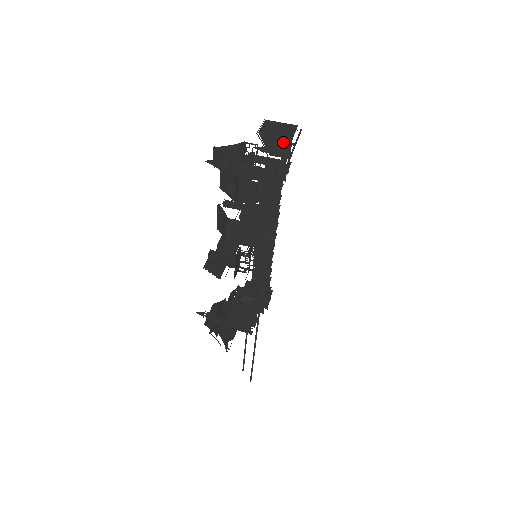
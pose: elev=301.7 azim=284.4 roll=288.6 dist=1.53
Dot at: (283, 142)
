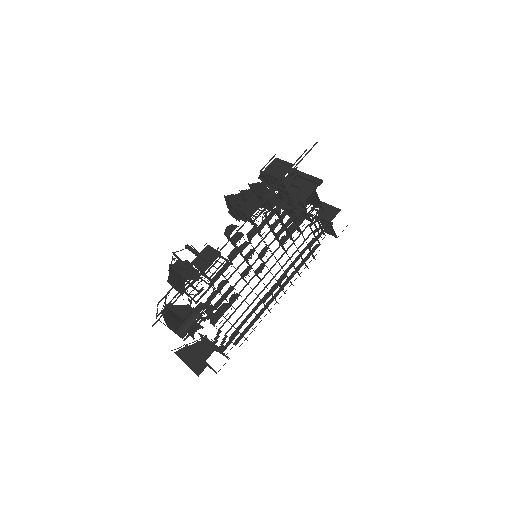
Dot at: (333, 211)
